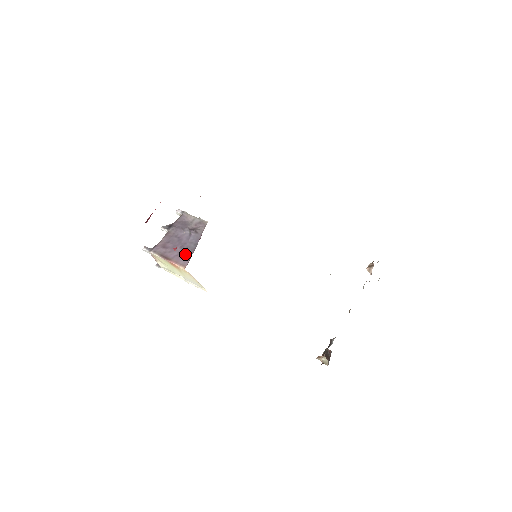
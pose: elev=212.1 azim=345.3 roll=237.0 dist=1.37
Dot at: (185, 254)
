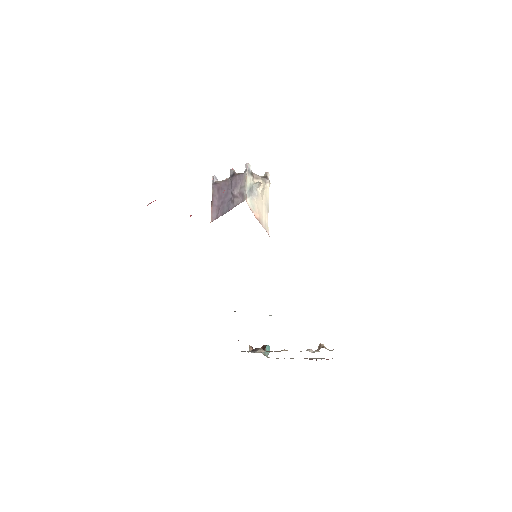
Dot at: (218, 211)
